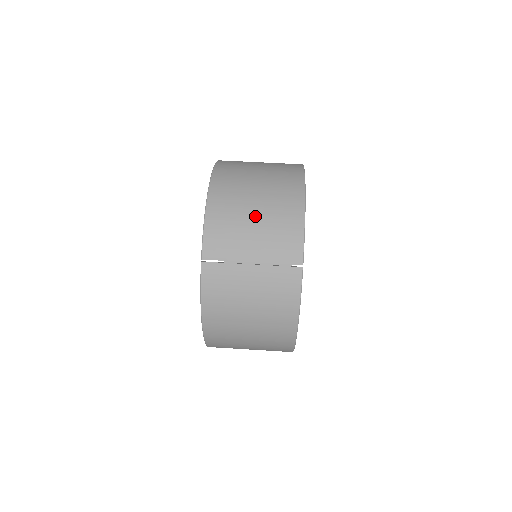
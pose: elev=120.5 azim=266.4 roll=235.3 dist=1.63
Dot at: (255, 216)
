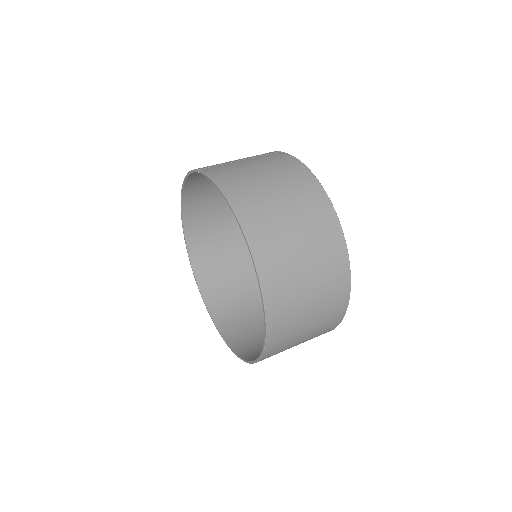
Dot at: occluded
